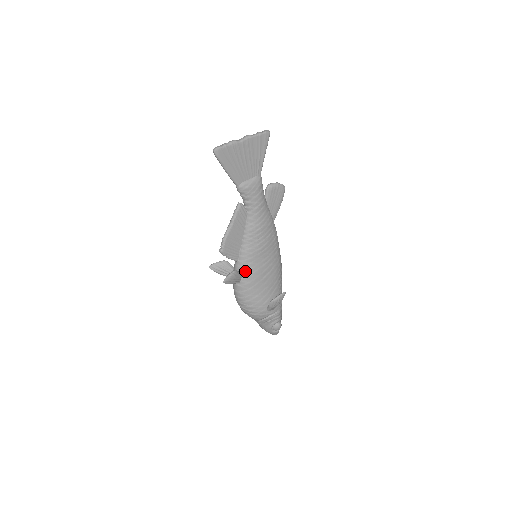
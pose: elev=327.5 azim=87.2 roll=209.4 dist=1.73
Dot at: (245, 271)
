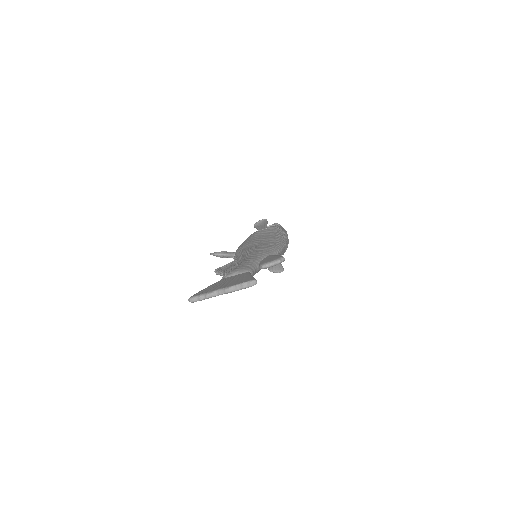
Dot at: occluded
